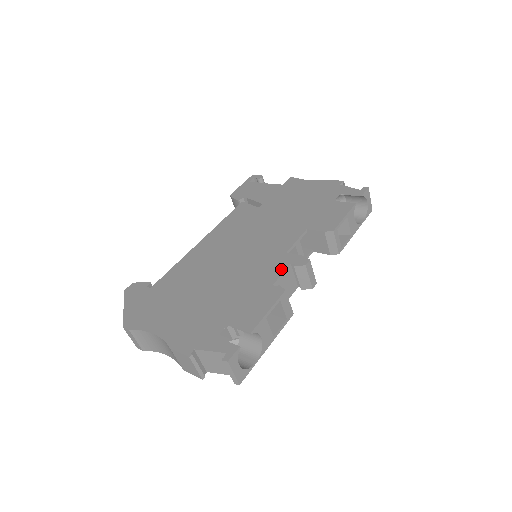
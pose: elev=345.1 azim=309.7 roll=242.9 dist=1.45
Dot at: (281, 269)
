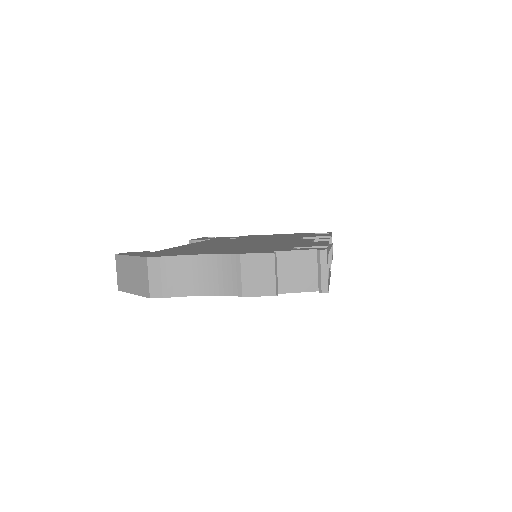
Dot at: (308, 240)
